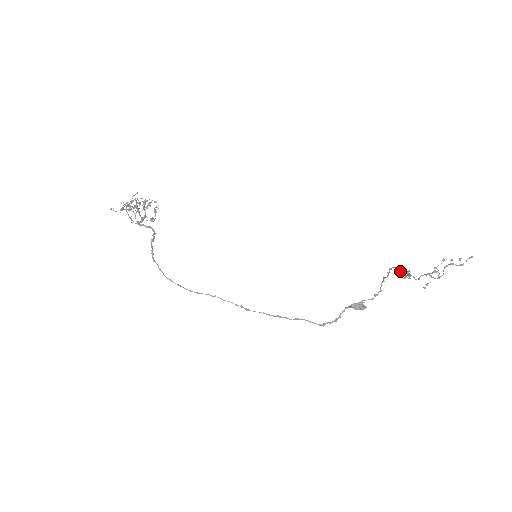
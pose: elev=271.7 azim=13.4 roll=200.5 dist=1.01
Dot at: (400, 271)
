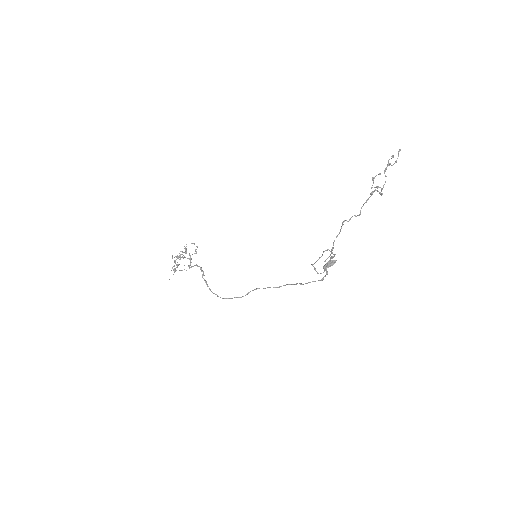
Dot at: (315, 270)
